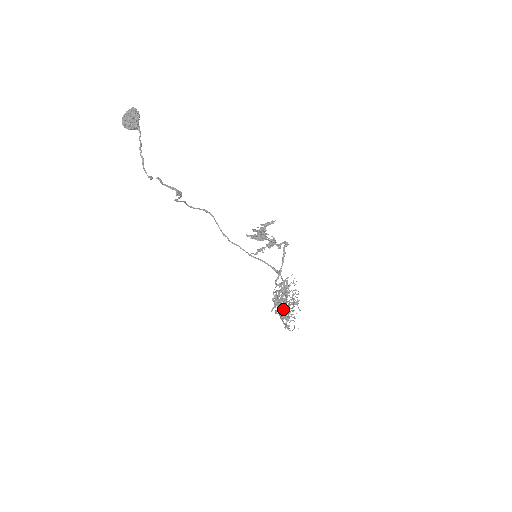
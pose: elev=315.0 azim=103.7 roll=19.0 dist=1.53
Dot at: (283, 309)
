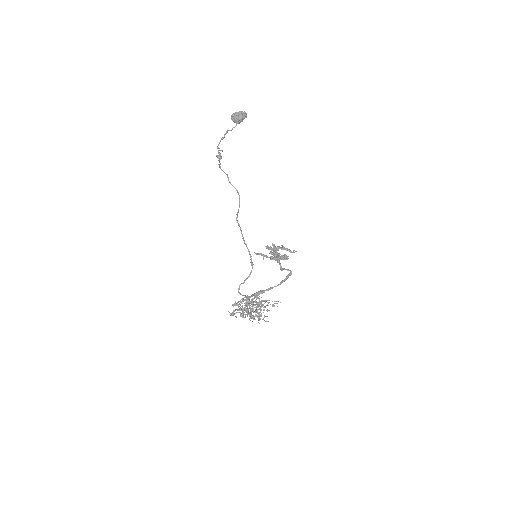
Dot at: occluded
